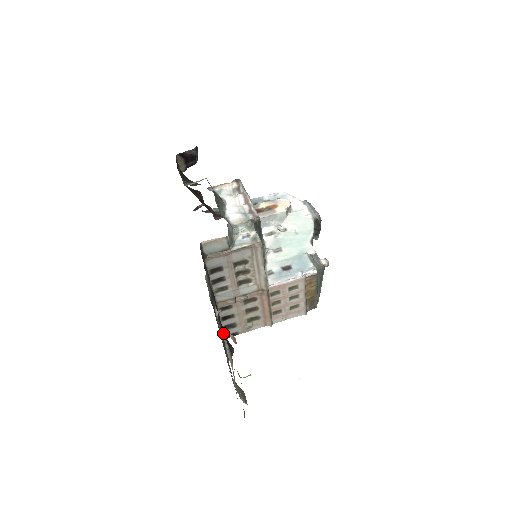
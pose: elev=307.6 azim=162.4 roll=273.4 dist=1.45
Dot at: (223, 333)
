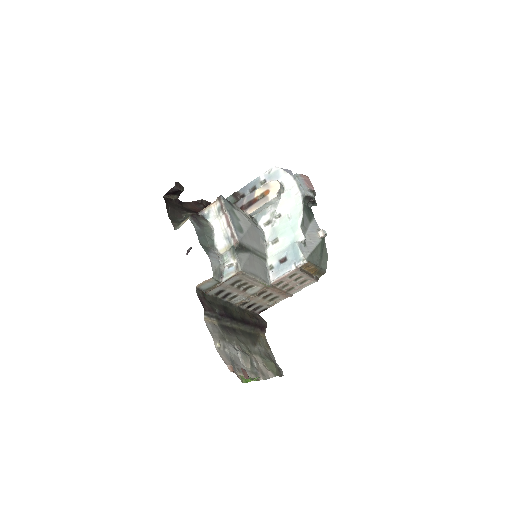
Dot at: (247, 324)
